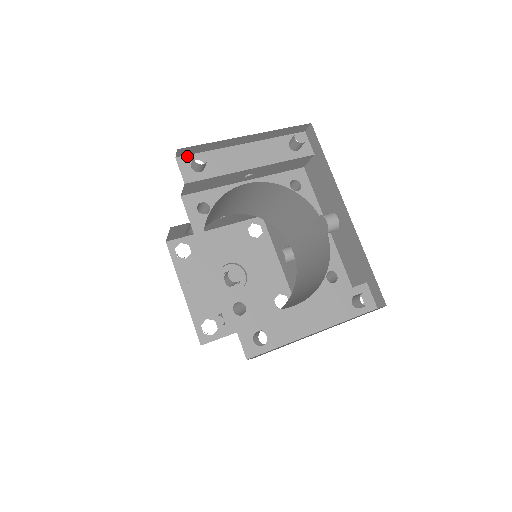
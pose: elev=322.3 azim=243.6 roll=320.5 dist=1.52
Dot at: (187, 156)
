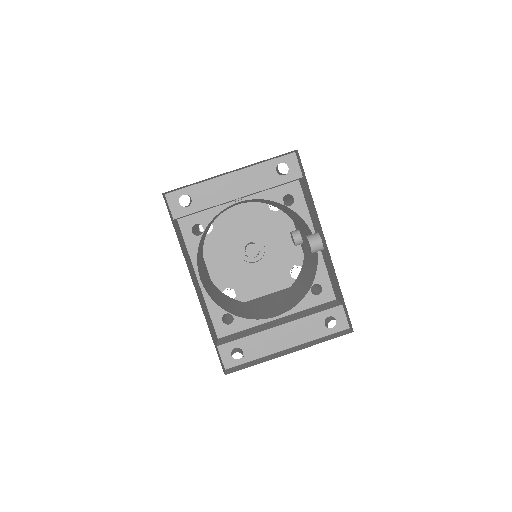
Dot at: (175, 192)
